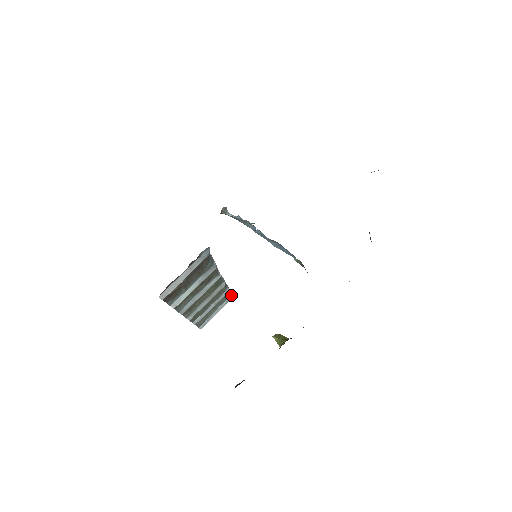
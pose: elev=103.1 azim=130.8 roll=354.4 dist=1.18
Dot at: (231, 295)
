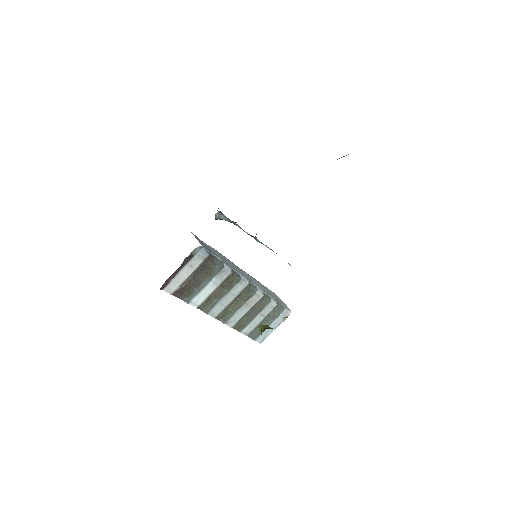
Dot at: (286, 310)
